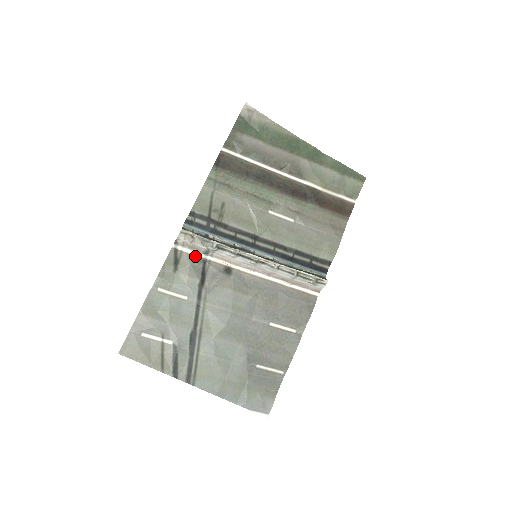
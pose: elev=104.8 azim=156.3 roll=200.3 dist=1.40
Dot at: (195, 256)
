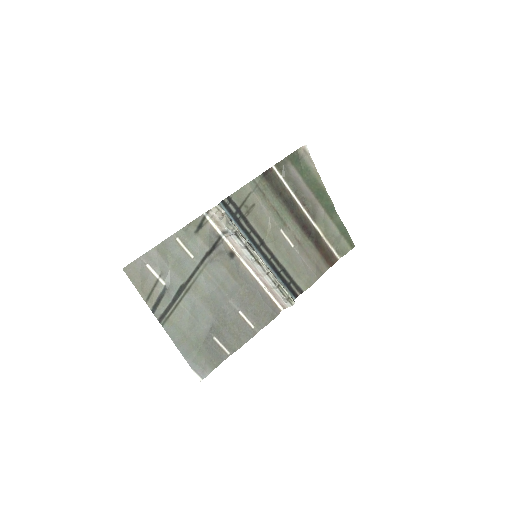
Dot at: (215, 230)
